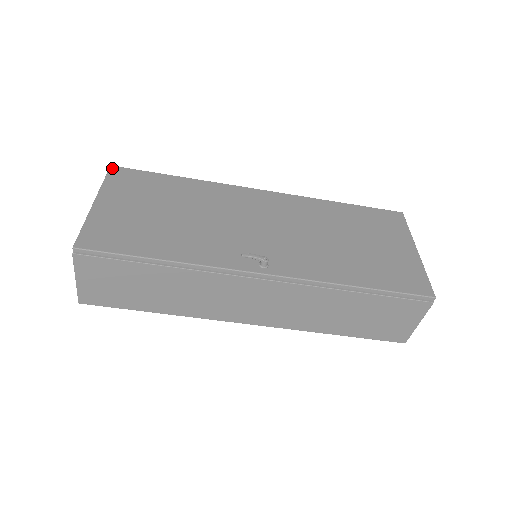
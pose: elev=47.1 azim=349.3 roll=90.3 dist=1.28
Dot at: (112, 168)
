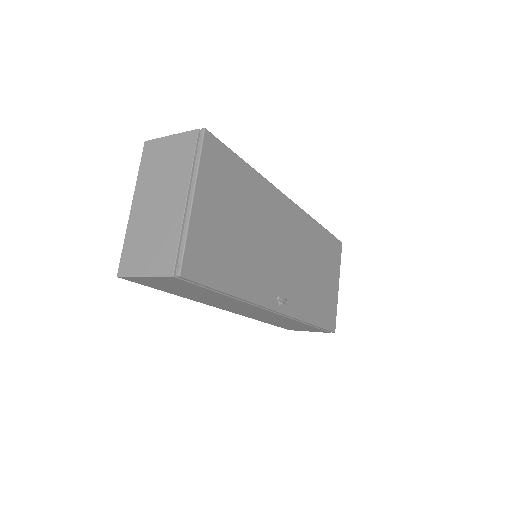
Dot at: (206, 135)
